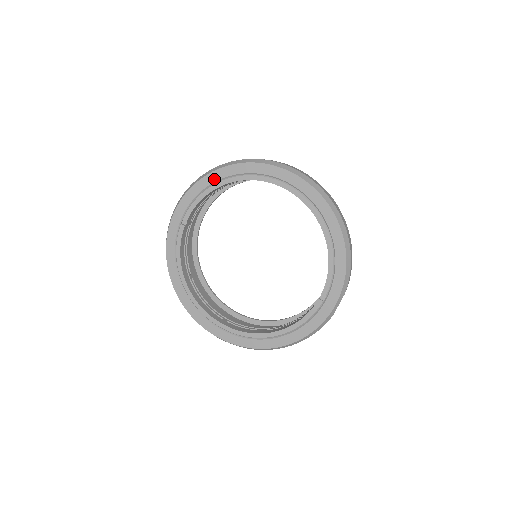
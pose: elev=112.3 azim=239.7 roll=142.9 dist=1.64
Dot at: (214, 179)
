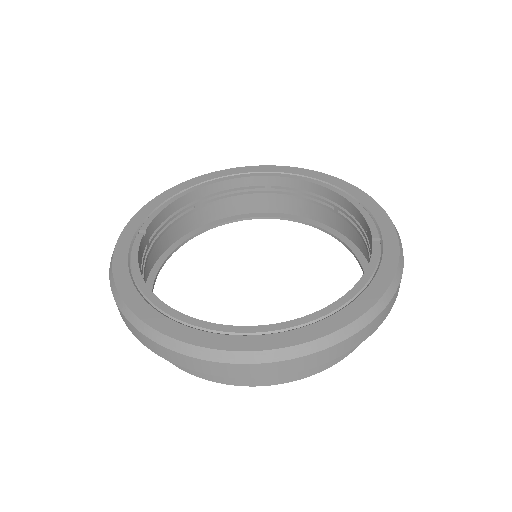
Dot at: (179, 190)
